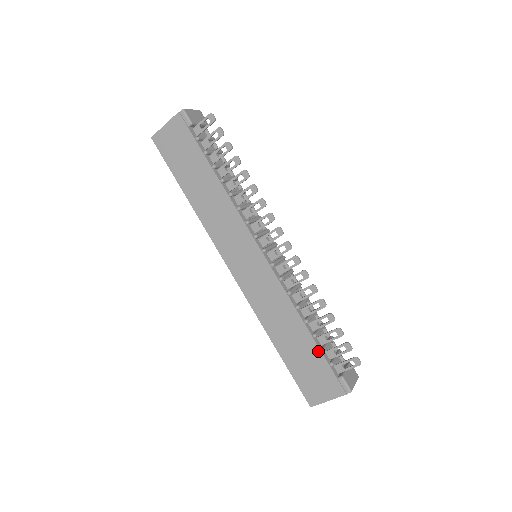
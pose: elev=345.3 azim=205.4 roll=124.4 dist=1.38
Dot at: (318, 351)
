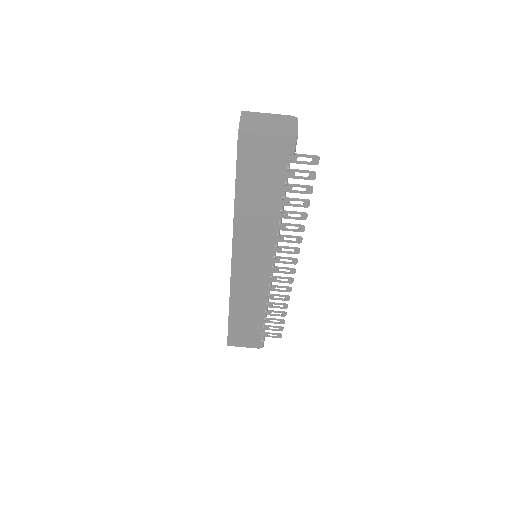
Dot at: (261, 328)
